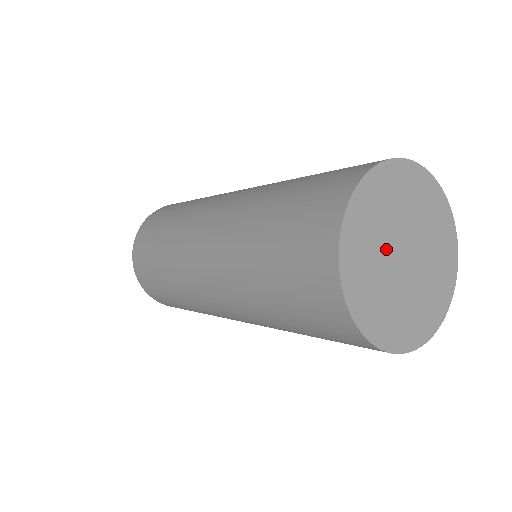
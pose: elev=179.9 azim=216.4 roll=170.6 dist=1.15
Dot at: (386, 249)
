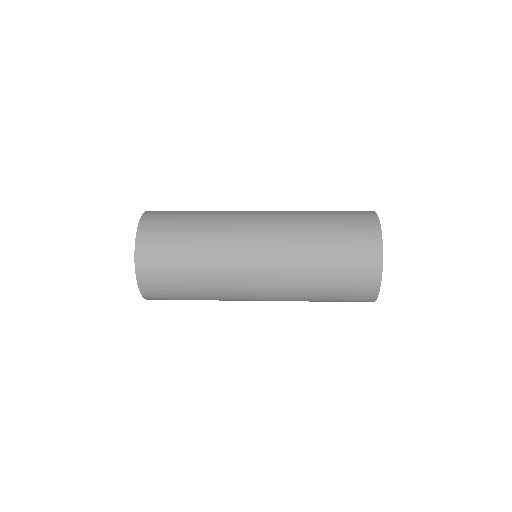
Dot at: occluded
